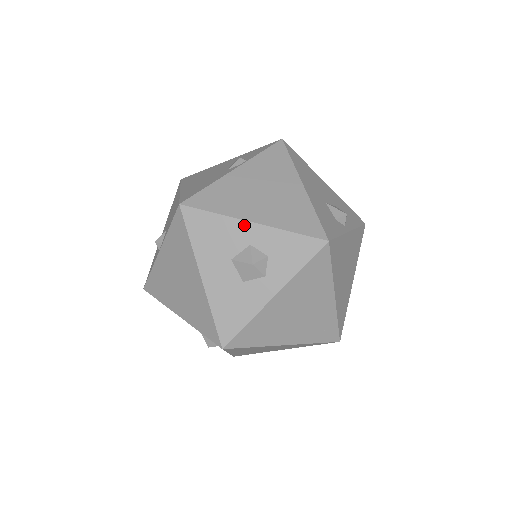
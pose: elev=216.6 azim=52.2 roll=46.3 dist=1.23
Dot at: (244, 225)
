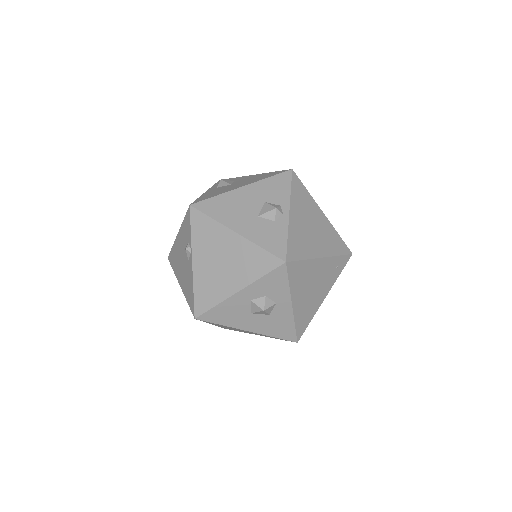
Dot at: (236, 297)
